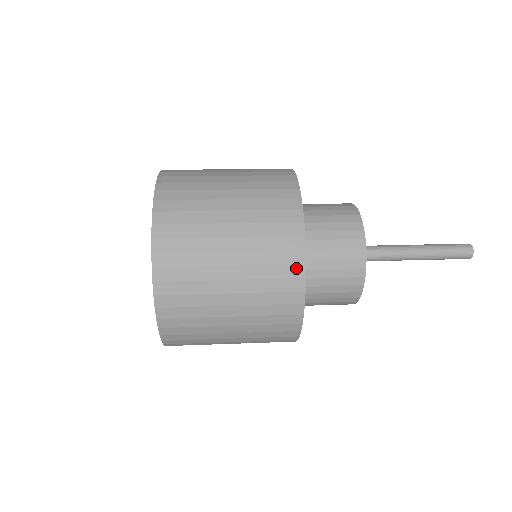
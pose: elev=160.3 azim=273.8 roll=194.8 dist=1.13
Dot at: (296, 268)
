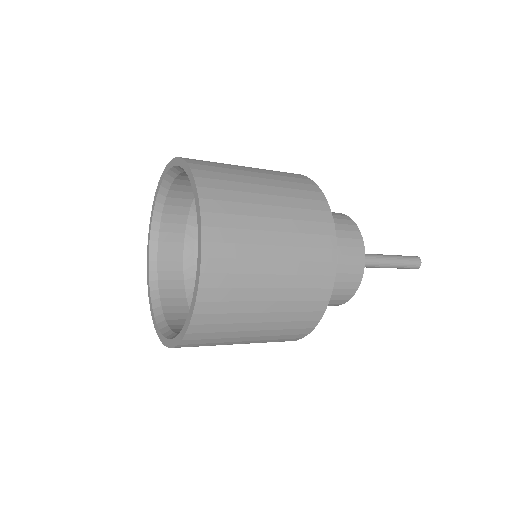
Dot at: (321, 303)
